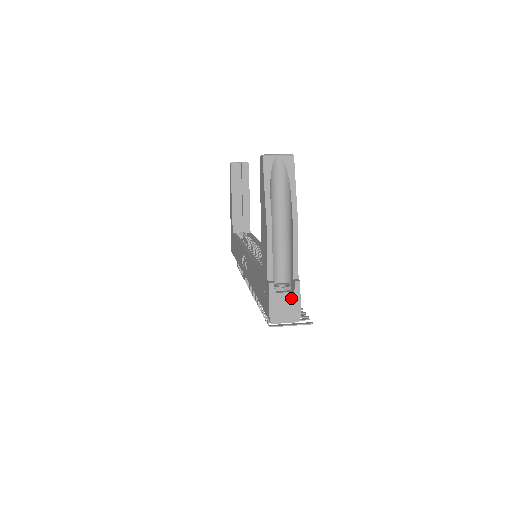
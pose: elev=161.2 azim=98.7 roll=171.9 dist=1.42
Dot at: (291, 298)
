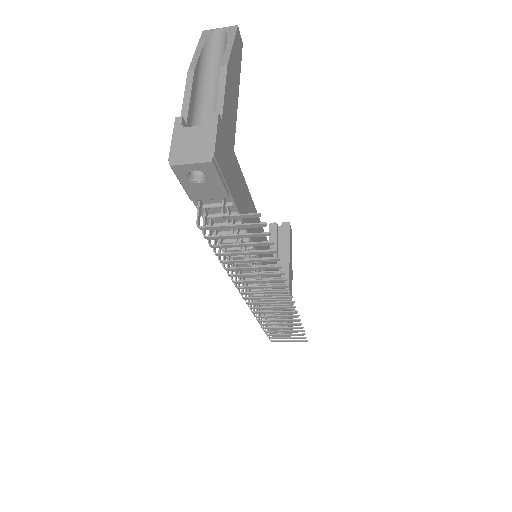
Dot at: (203, 132)
